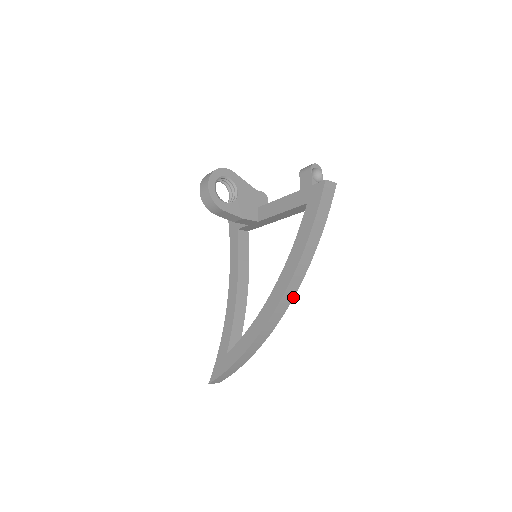
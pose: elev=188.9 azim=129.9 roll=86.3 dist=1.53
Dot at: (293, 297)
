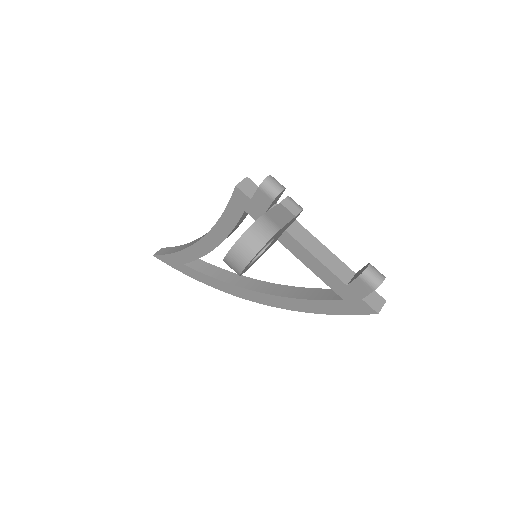
Dot at: occluded
